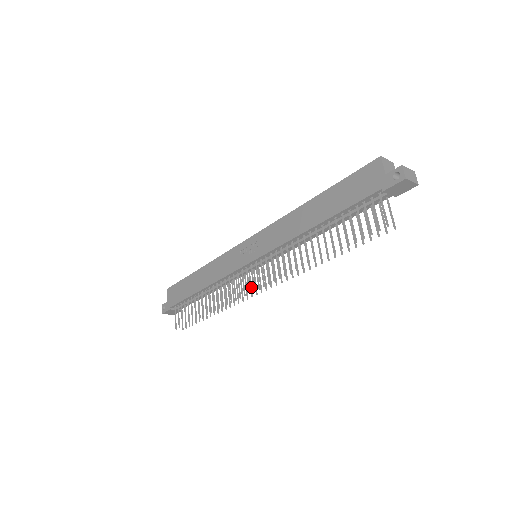
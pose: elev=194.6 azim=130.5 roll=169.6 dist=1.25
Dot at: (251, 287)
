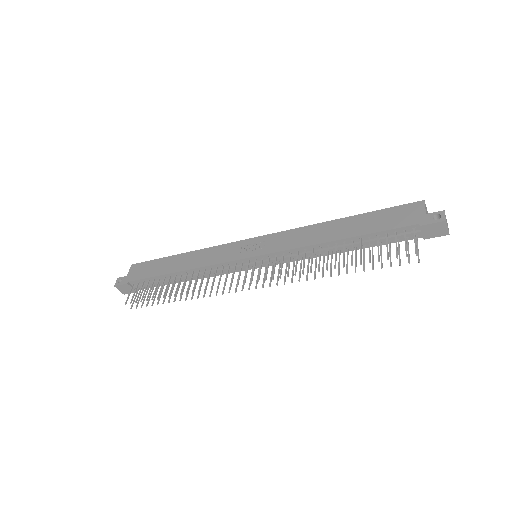
Dot at: occluded
